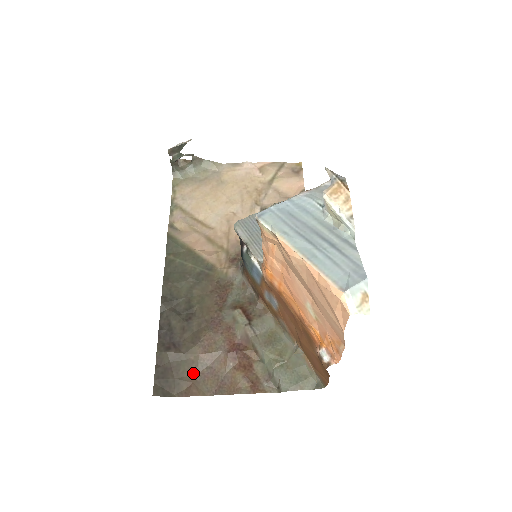
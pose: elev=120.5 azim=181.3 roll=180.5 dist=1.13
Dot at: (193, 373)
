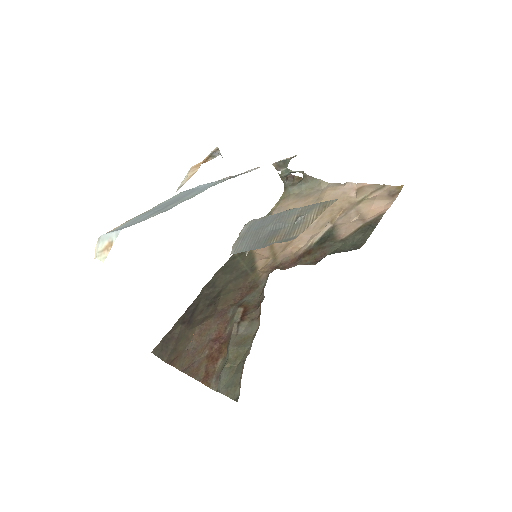
Dot at: (184, 348)
